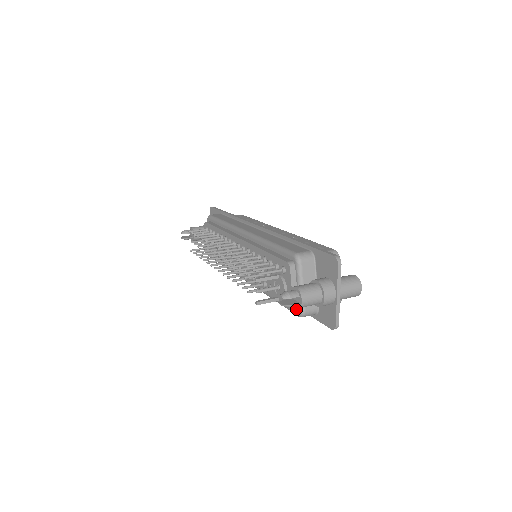
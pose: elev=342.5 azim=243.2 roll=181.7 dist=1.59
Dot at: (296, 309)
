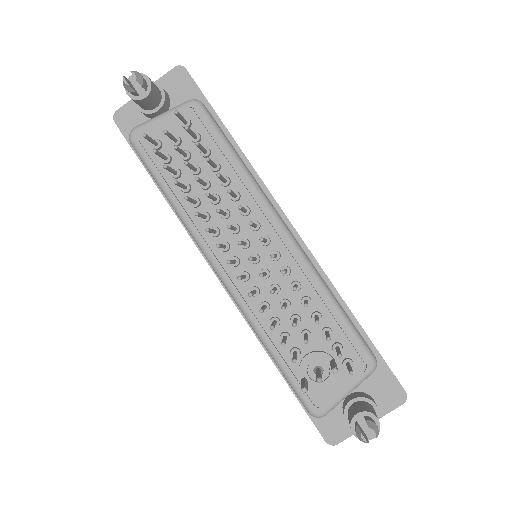
Dot at: (317, 407)
